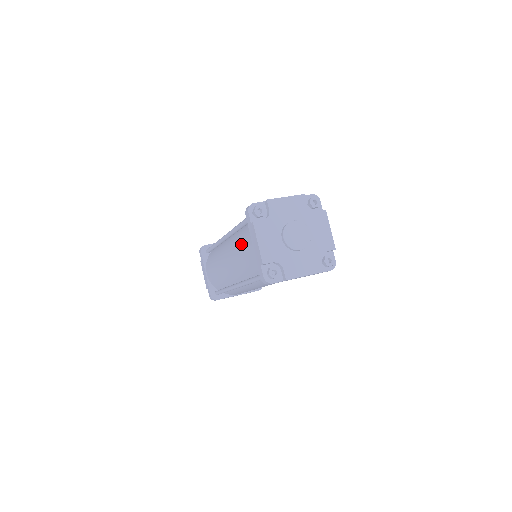
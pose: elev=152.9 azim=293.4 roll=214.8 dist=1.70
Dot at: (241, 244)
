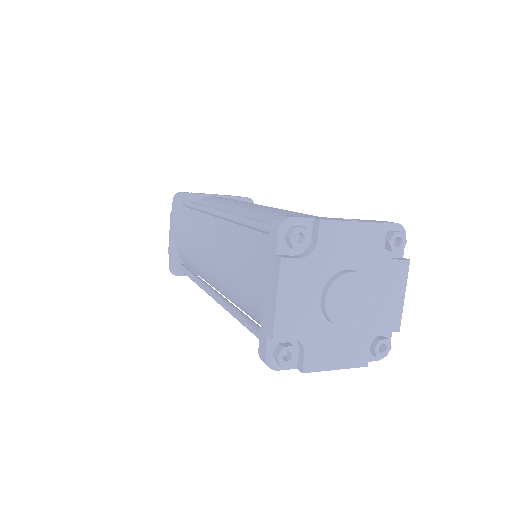
Dot at: (242, 260)
